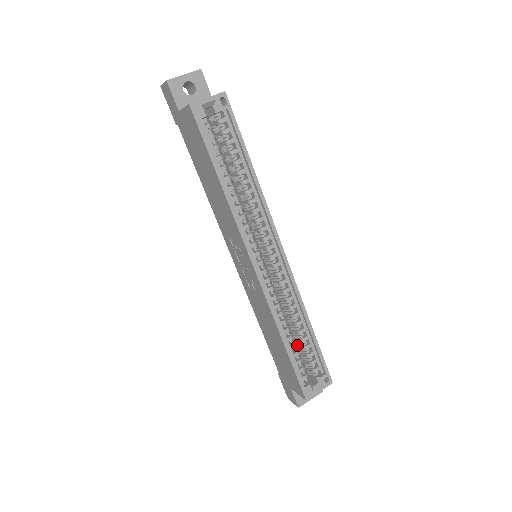
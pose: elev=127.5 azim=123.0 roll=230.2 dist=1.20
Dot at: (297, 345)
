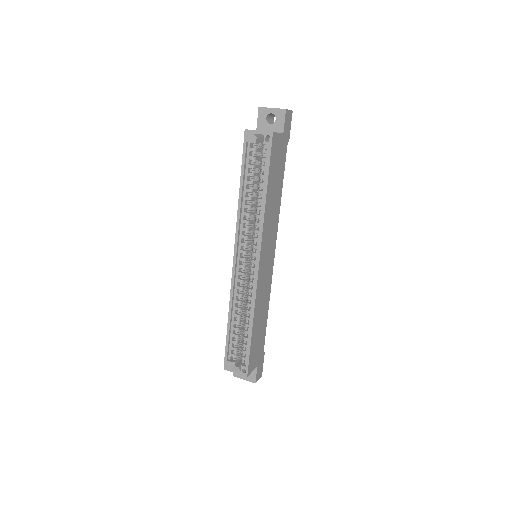
Dot at: occluded
